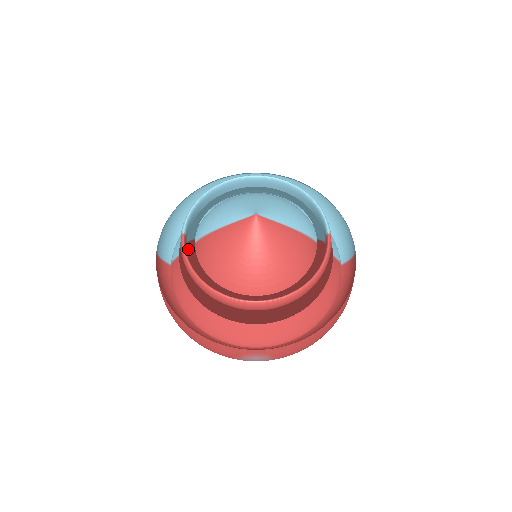
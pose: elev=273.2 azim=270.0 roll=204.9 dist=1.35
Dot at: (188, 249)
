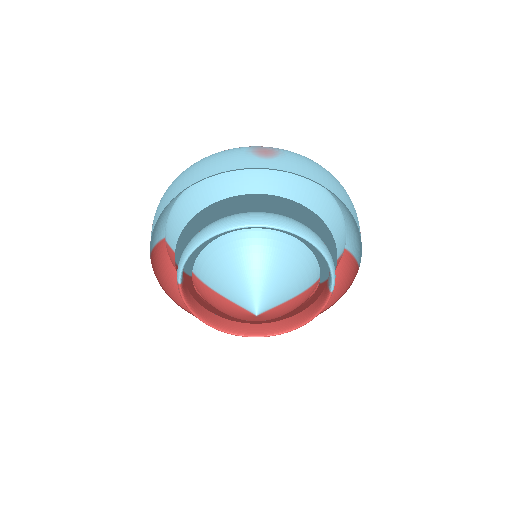
Dot at: (185, 279)
